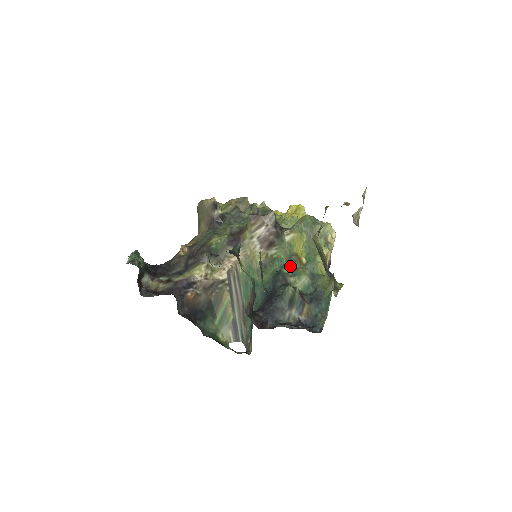
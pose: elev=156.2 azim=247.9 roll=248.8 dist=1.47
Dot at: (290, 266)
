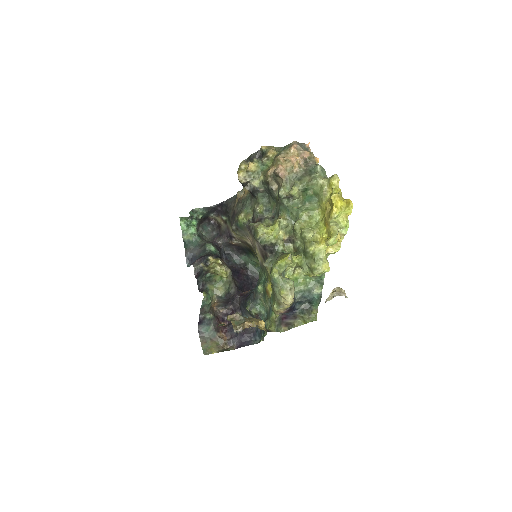
Dot at: (263, 289)
